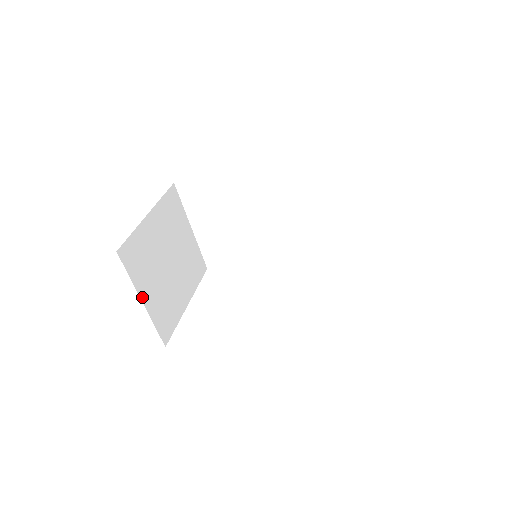
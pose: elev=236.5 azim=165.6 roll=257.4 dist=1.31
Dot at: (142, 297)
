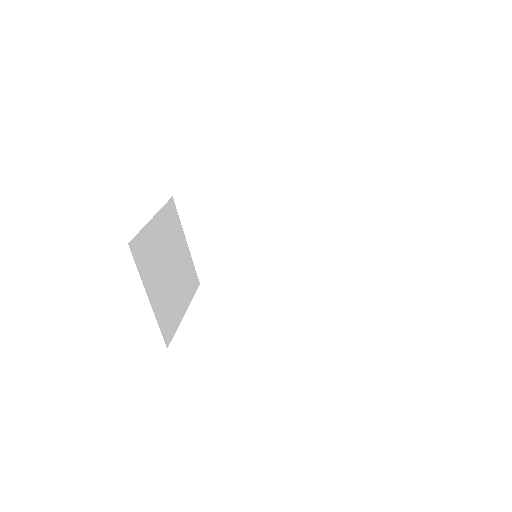
Dot at: (148, 294)
